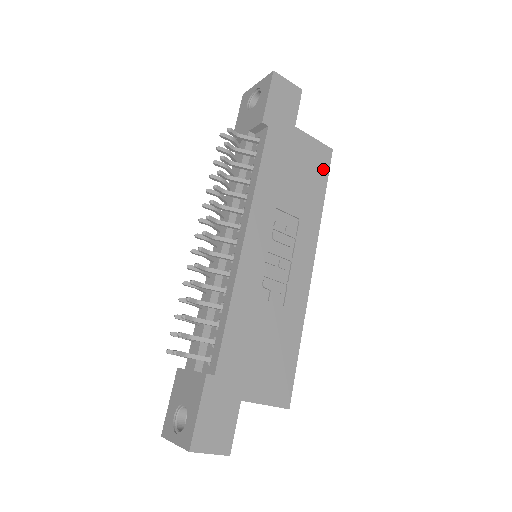
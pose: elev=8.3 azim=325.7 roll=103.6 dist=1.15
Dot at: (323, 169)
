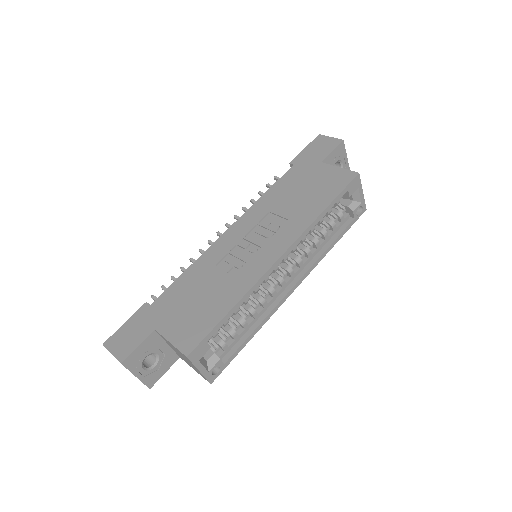
Dot at: (338, 187)
